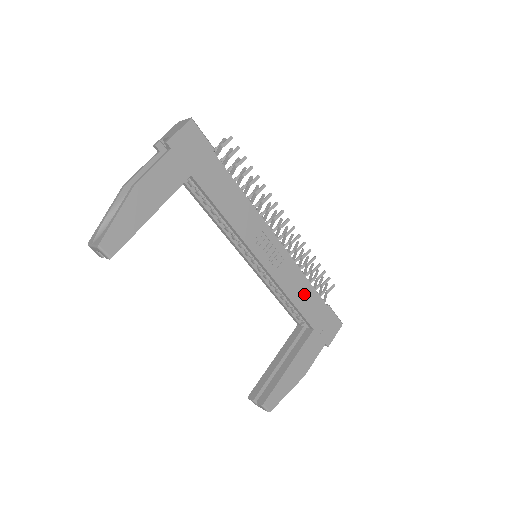
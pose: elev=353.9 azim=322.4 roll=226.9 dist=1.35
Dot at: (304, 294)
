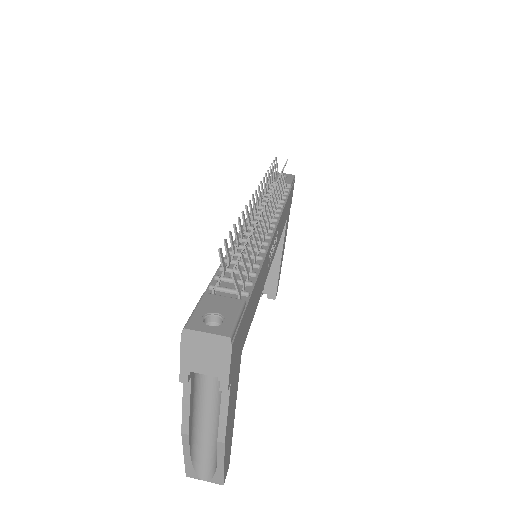
Dot at: (284, 215)
